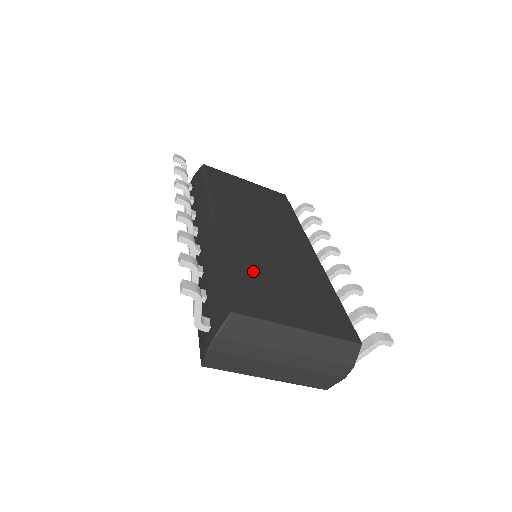
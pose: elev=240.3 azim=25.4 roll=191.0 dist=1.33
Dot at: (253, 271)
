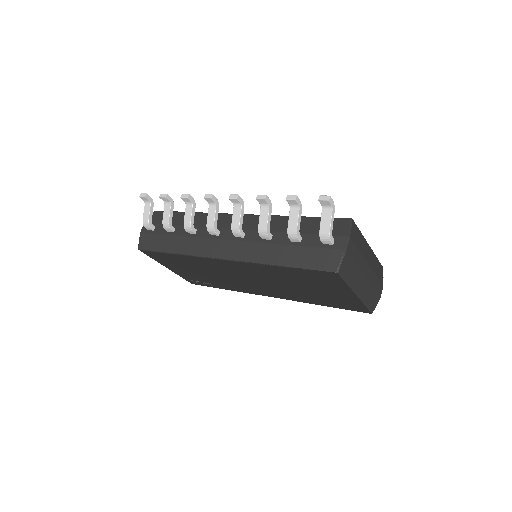
Dot at: occluded
